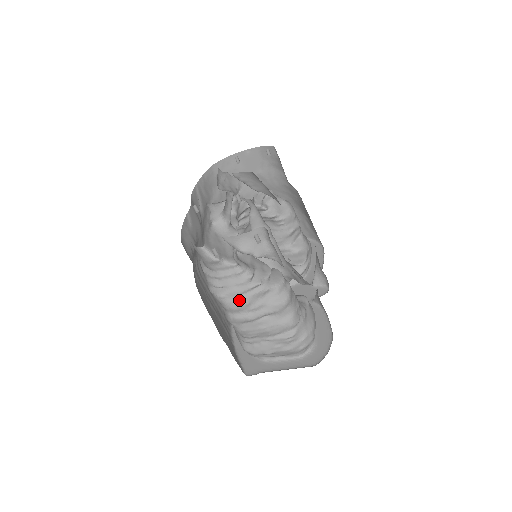
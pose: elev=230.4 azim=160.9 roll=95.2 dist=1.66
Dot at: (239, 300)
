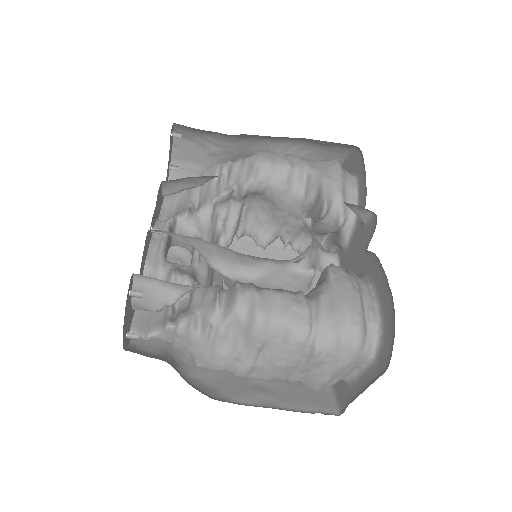
Dot at: (212, 359)
